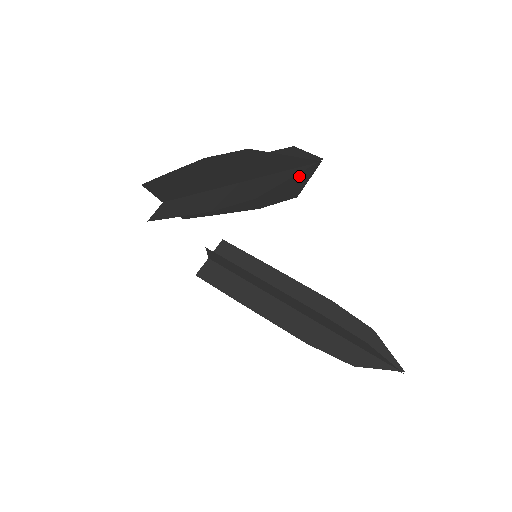
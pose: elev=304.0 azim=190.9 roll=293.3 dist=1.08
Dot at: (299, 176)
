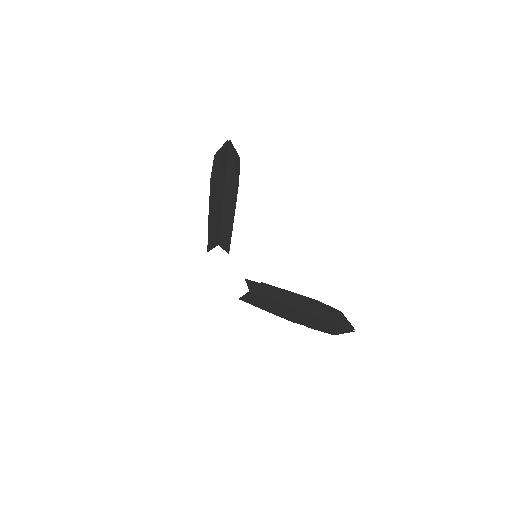
Dot at: (230, 157)
